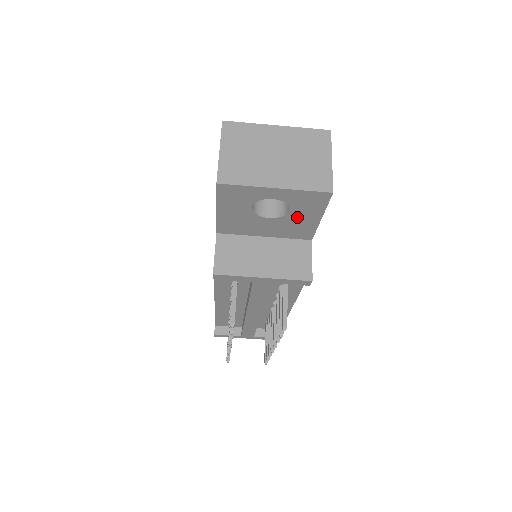
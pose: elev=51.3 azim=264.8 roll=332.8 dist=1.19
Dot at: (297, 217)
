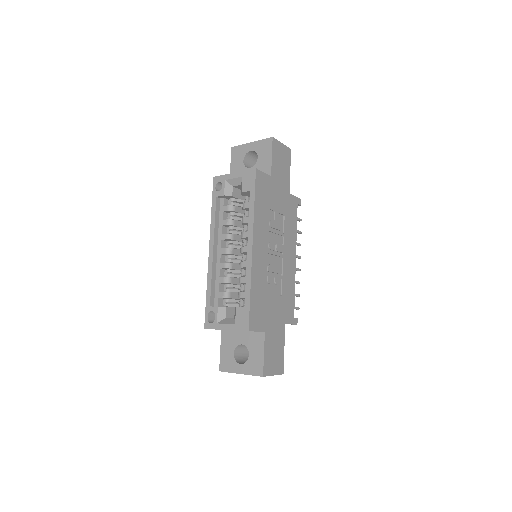
Dot at: occluded
